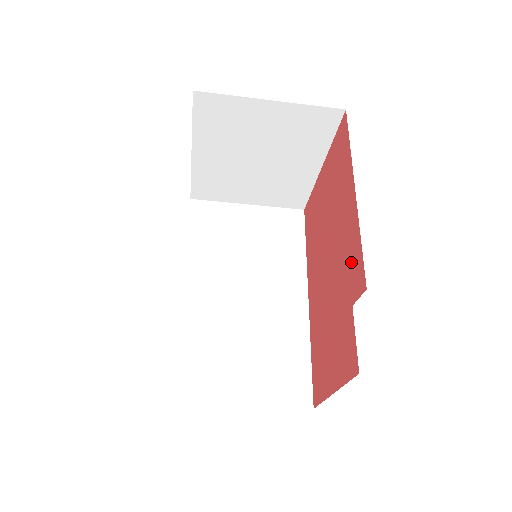
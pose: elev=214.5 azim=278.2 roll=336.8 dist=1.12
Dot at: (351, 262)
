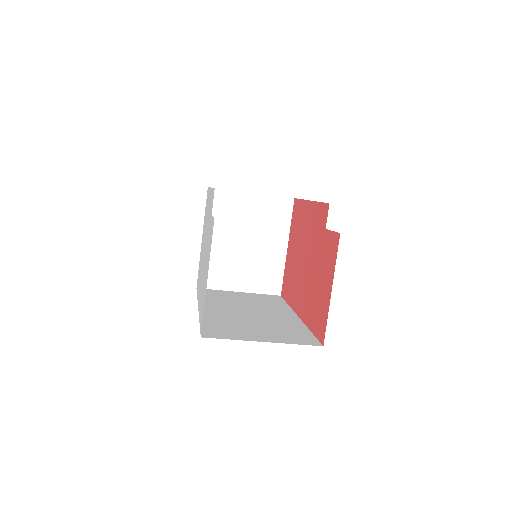
Dot at: (318, 221)
